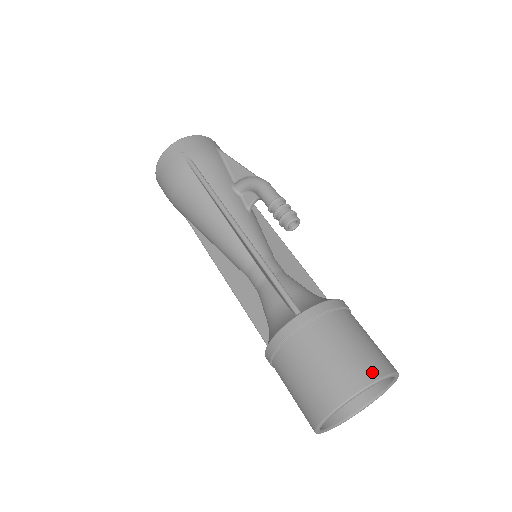
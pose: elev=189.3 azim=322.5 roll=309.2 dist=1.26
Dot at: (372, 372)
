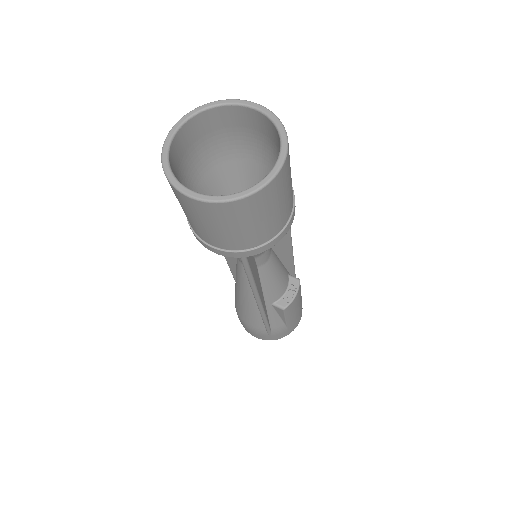
Dot at: occluded
